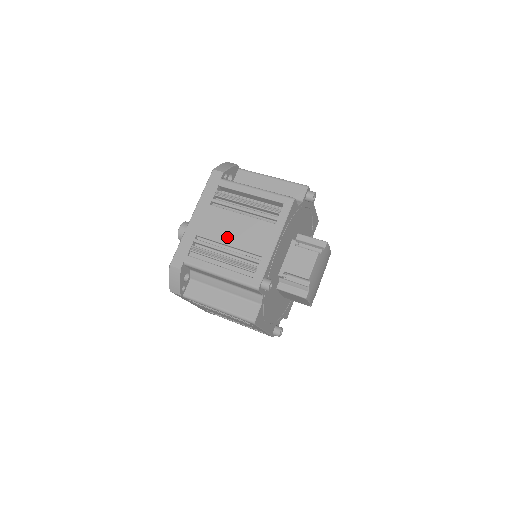
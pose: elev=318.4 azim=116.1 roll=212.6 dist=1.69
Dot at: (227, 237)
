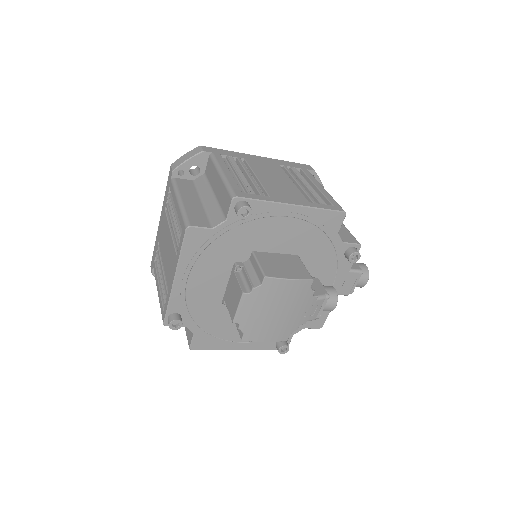
Dot at: (164, 254)
